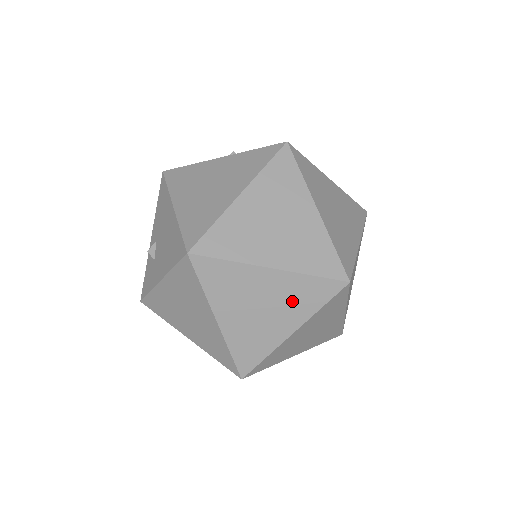
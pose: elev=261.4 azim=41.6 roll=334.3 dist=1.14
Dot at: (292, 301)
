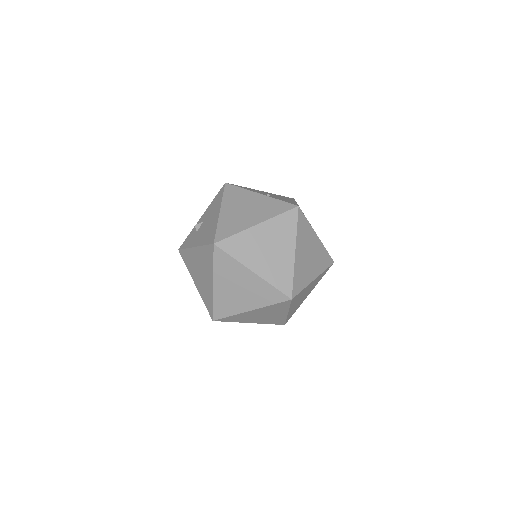
Dot at: (257, 294)
